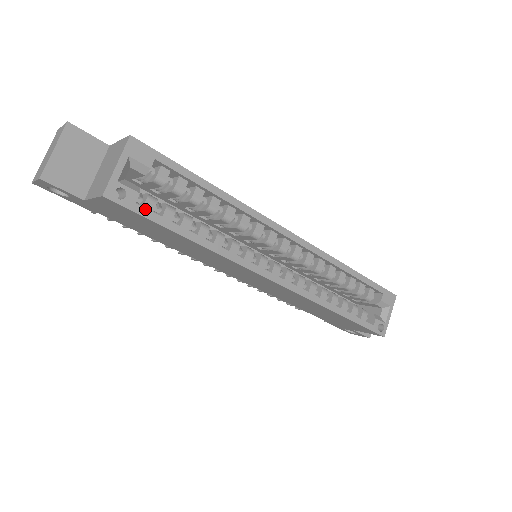
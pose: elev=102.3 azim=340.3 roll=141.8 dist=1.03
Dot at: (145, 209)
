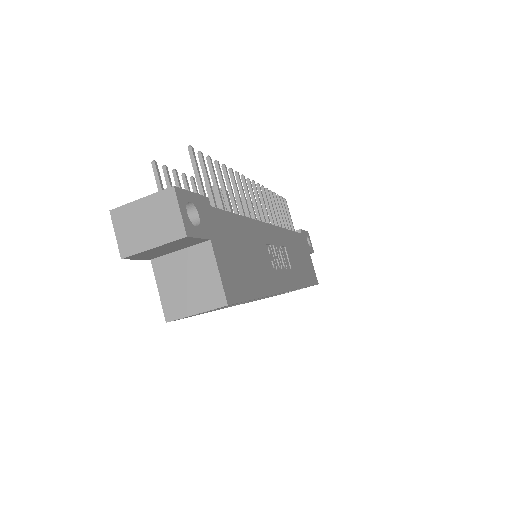
Dot at: occluded
